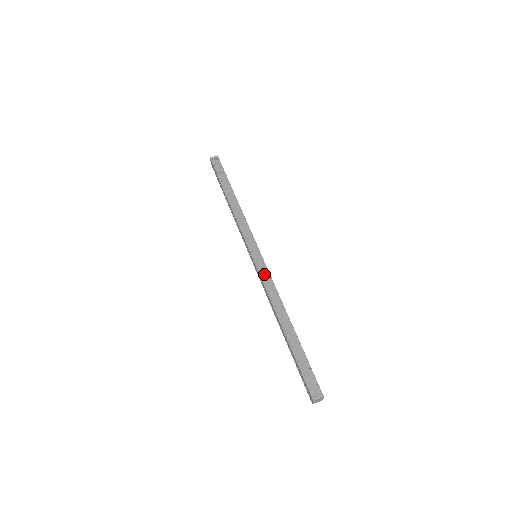
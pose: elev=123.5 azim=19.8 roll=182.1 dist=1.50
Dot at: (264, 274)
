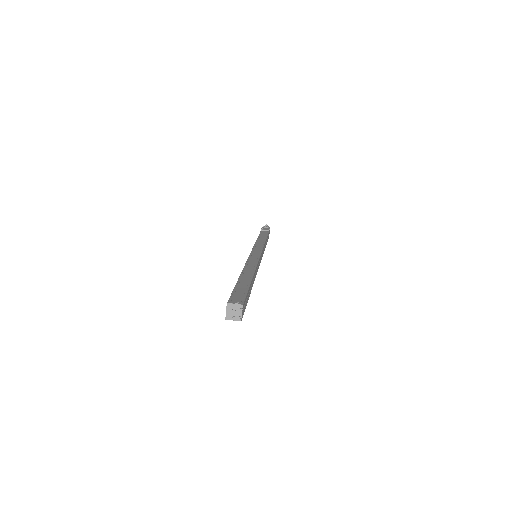
Dot at: (253, 257)
